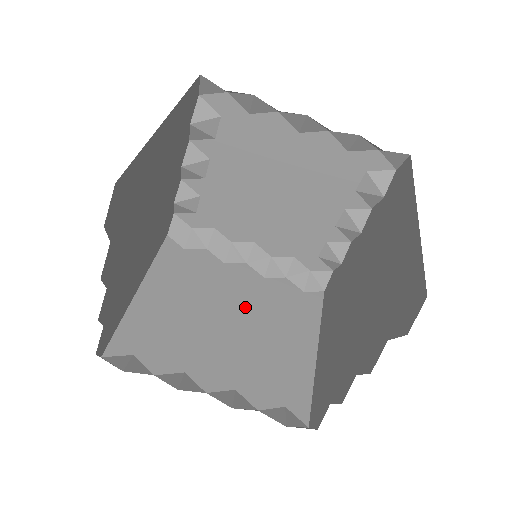
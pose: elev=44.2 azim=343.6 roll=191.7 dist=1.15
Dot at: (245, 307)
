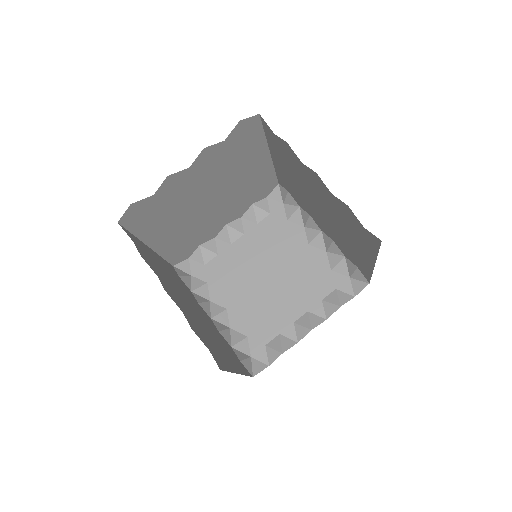
Dot at: (203, 318)
